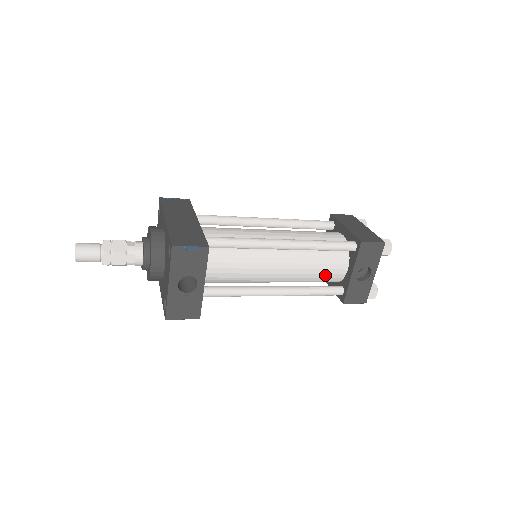
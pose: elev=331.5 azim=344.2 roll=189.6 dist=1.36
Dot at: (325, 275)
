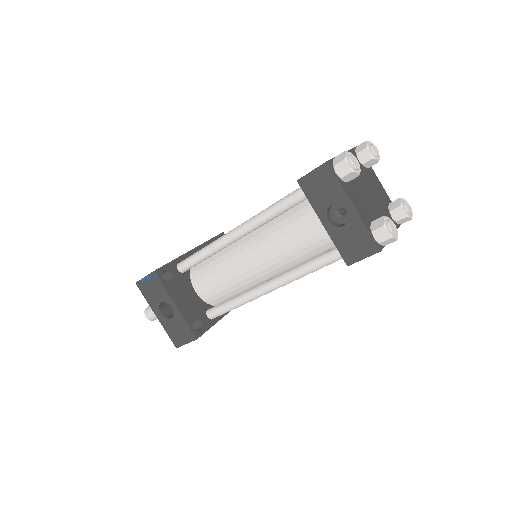
Dot at: (308, 241)
